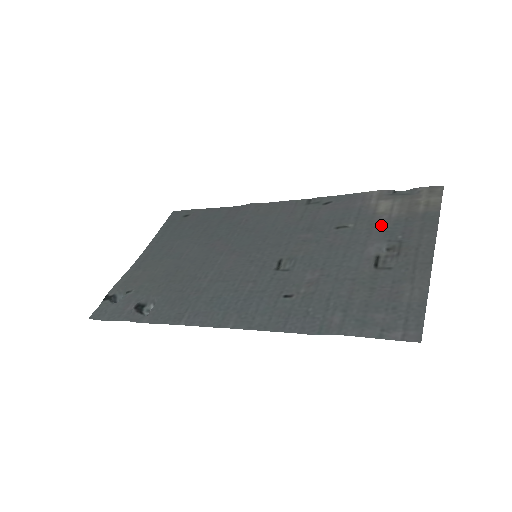
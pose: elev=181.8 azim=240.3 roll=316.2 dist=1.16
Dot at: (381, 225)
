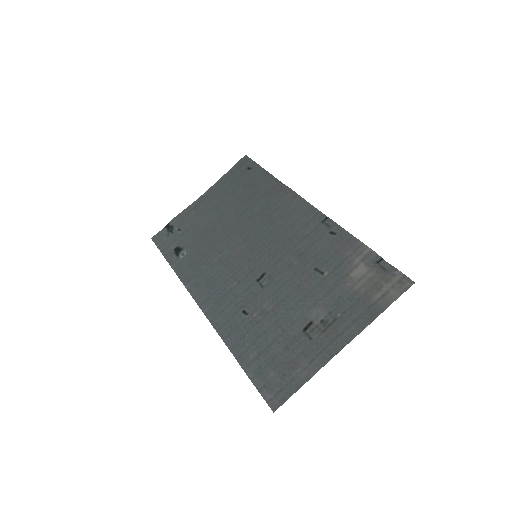
Dot at: (340, 291)
